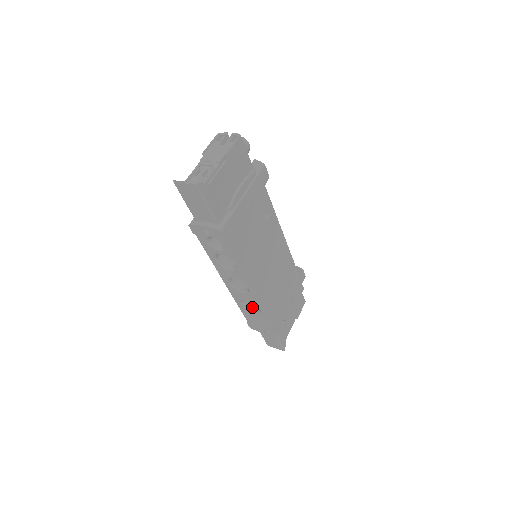
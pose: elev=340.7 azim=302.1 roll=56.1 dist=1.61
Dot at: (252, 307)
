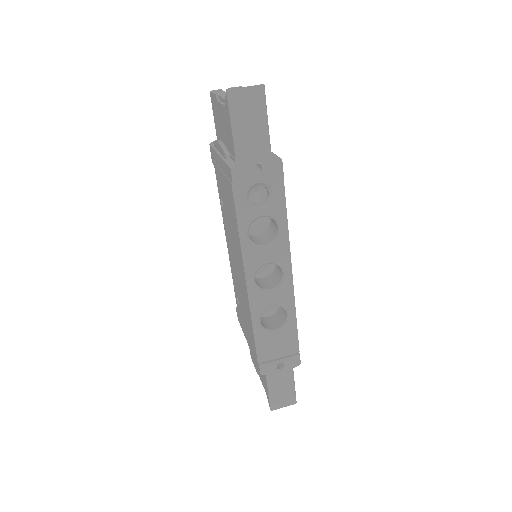
Dot at: (269, 327)
